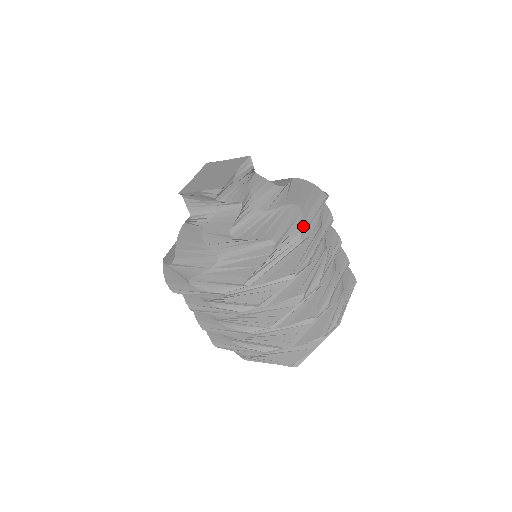
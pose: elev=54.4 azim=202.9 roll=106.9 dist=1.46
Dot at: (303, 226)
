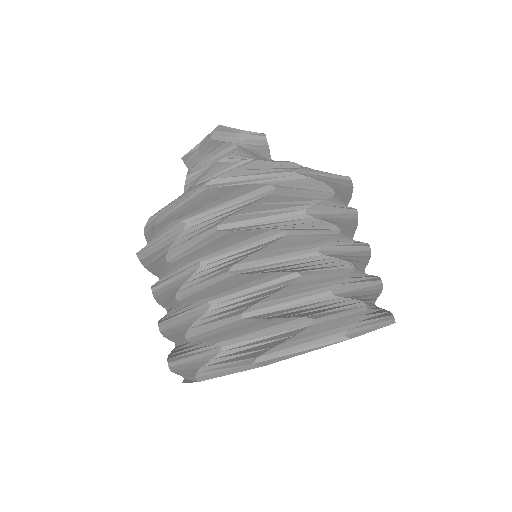
Dot at: (303, 169)
